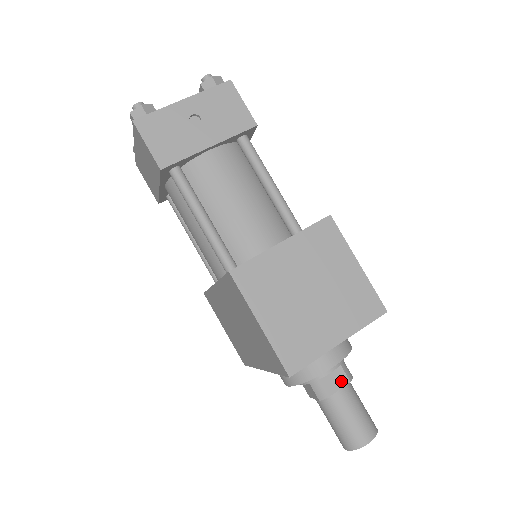
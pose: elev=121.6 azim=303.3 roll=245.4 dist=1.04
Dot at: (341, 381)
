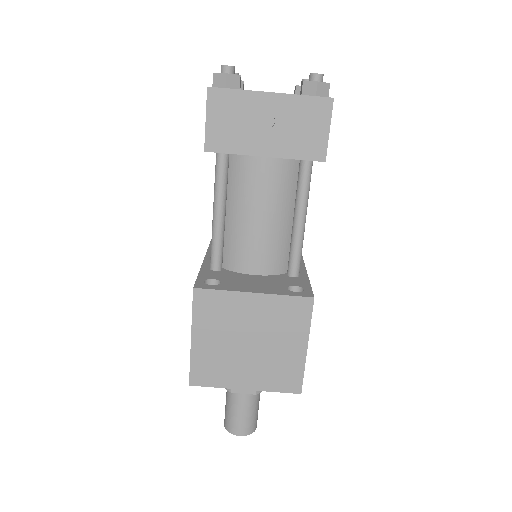
Dot at: occluded
